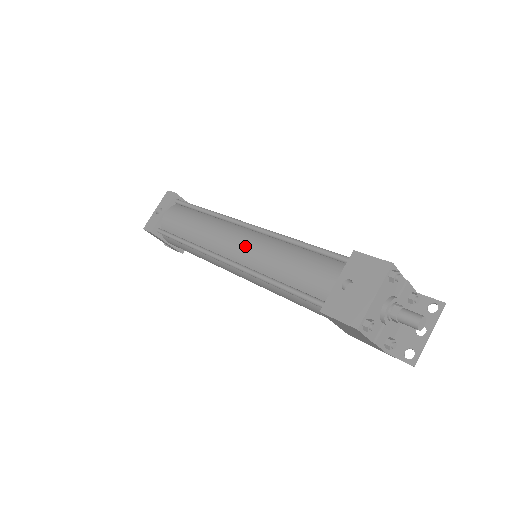
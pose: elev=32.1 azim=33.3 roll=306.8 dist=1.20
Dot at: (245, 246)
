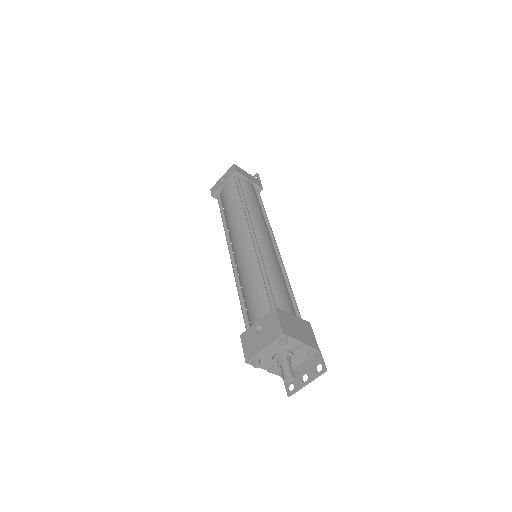
Dot at: (240, 252)
